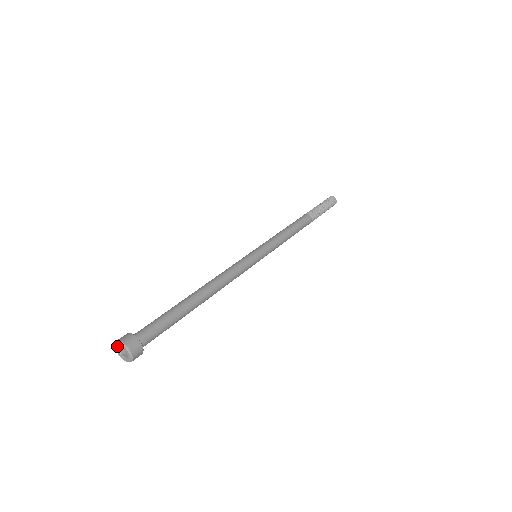
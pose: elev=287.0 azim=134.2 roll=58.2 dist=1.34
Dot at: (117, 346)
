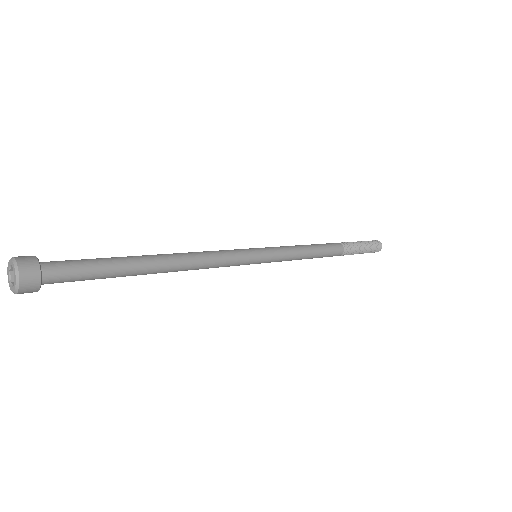
Dot at: (9, 265)
